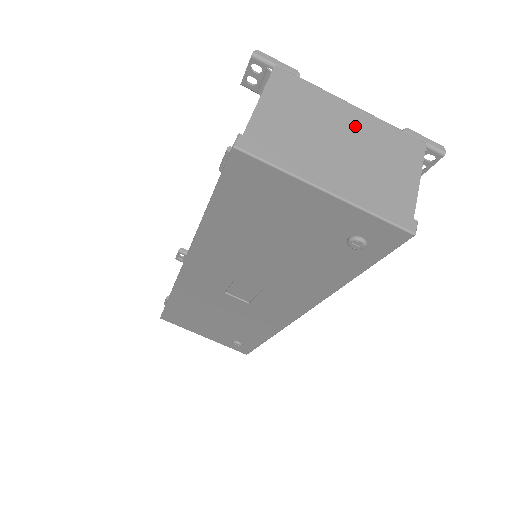
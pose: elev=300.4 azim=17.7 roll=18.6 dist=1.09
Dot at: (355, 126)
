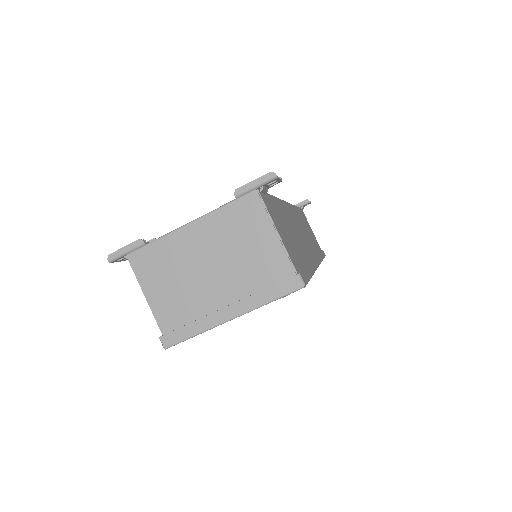
Dot at: (205, 241)
